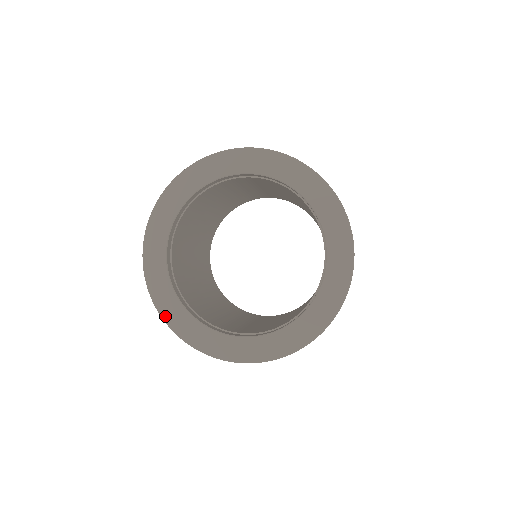
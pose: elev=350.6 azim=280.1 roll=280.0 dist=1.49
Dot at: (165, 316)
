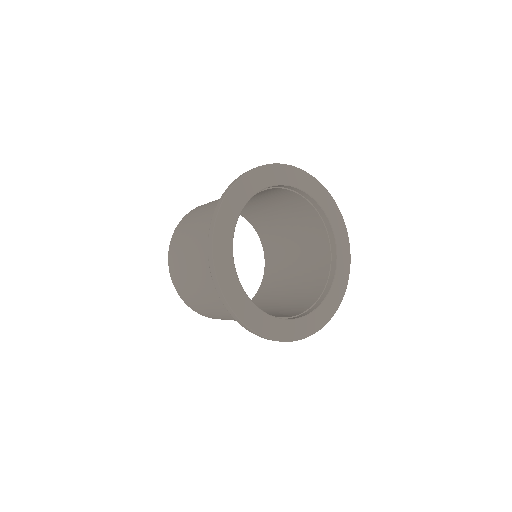
Dot at: (251, 325)
